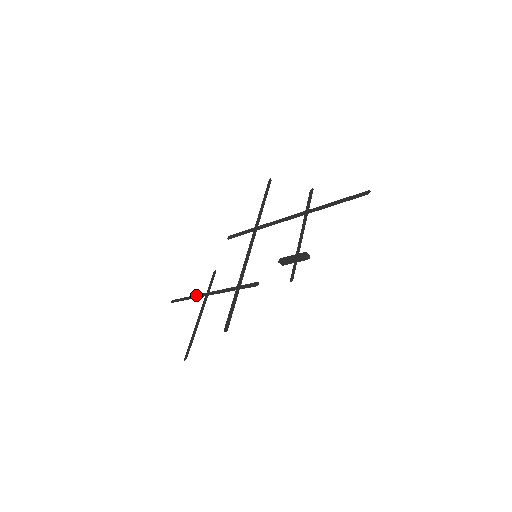
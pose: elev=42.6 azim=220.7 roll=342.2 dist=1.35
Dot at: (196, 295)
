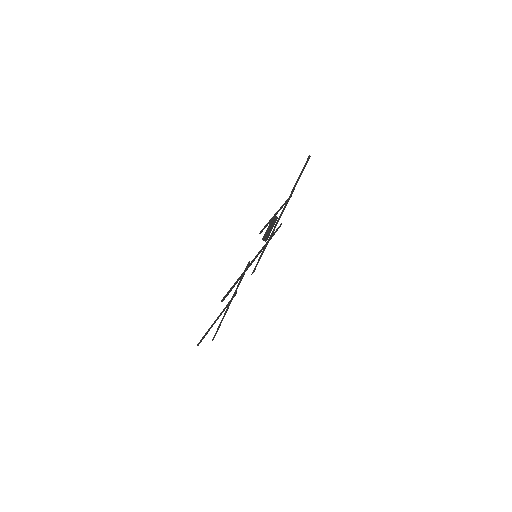
Dot at: (223, 317)
